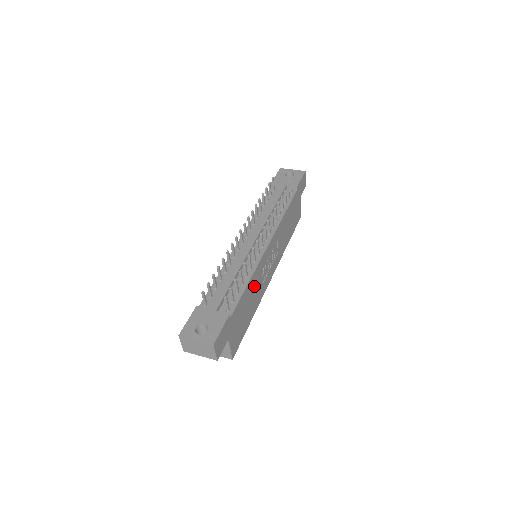
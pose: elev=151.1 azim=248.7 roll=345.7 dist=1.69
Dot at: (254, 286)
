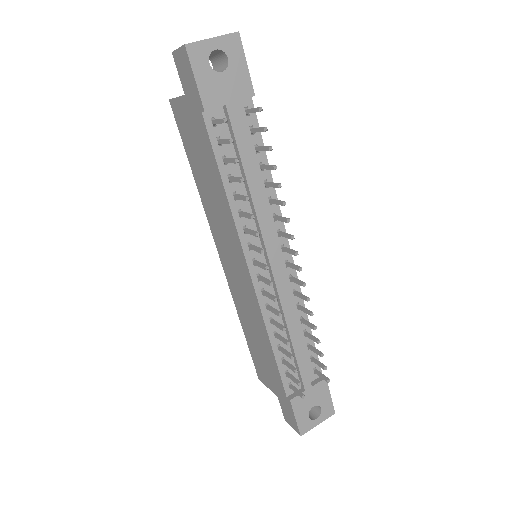
Dot at: occluded
